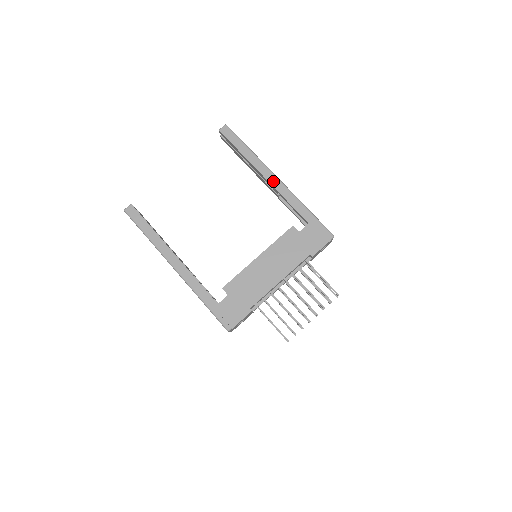
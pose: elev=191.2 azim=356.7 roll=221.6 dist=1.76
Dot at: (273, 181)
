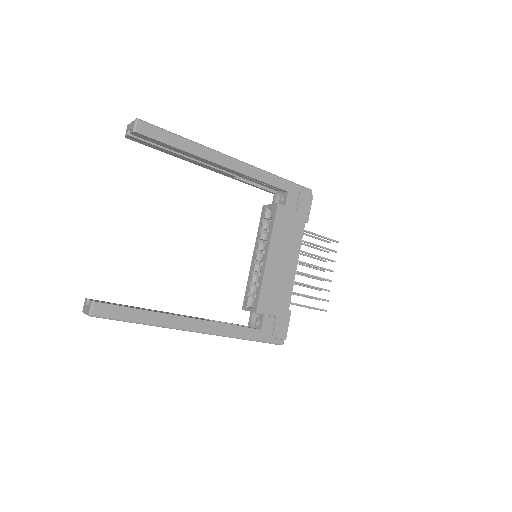
Dot at: (233, 165)
